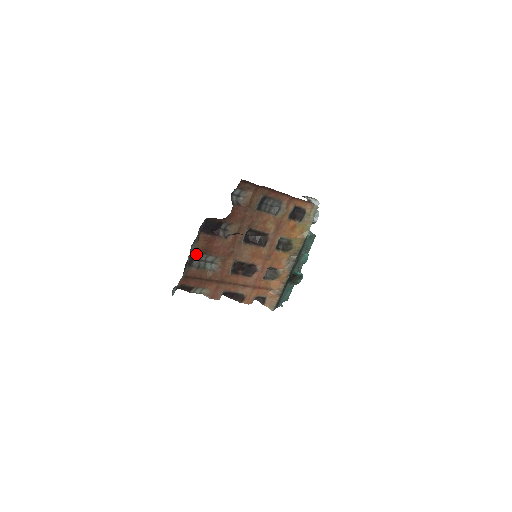
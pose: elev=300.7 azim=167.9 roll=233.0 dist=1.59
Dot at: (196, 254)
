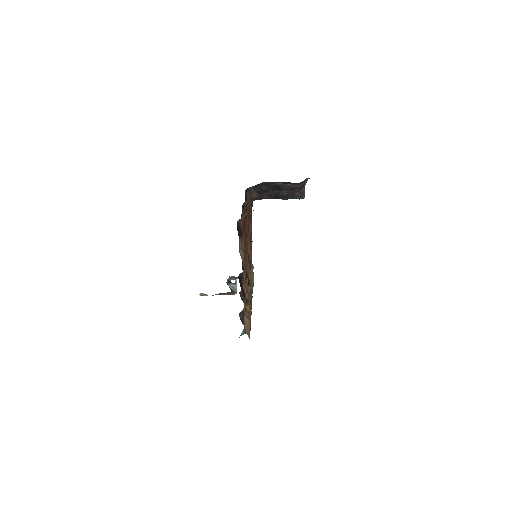
Dot at: (243, 208)
